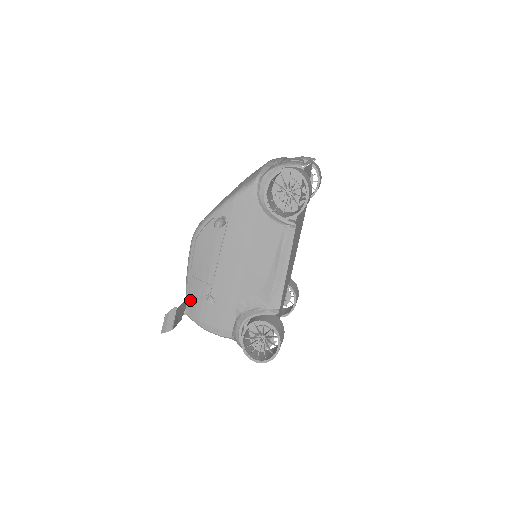
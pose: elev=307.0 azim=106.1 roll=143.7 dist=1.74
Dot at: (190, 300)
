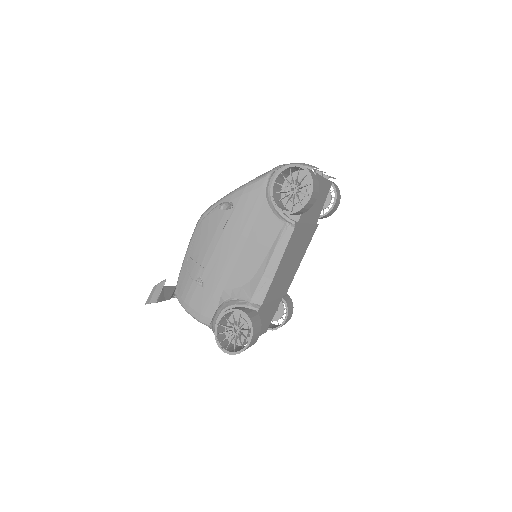
Dot at: (181, 280)
